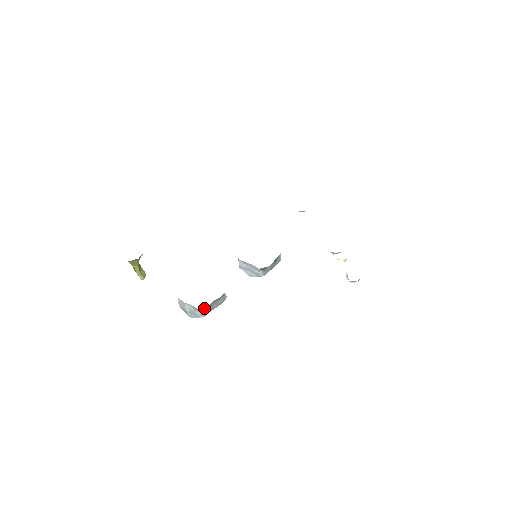
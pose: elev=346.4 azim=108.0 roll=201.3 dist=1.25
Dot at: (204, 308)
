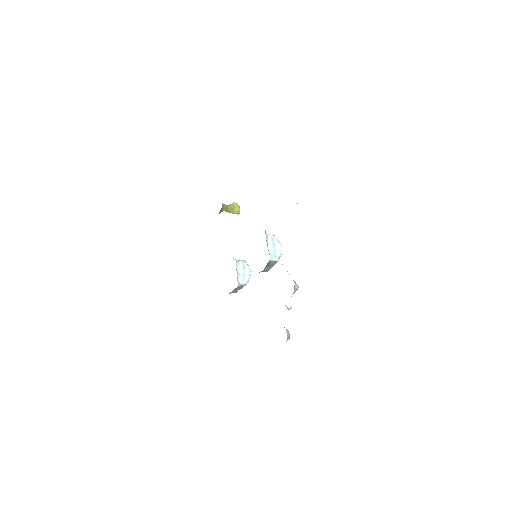
Dot at: (230, 292)
